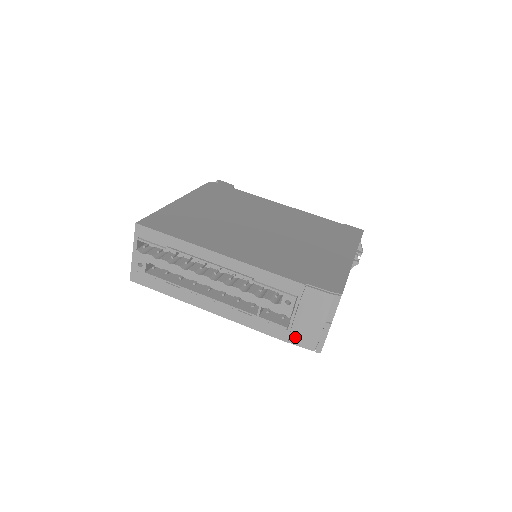
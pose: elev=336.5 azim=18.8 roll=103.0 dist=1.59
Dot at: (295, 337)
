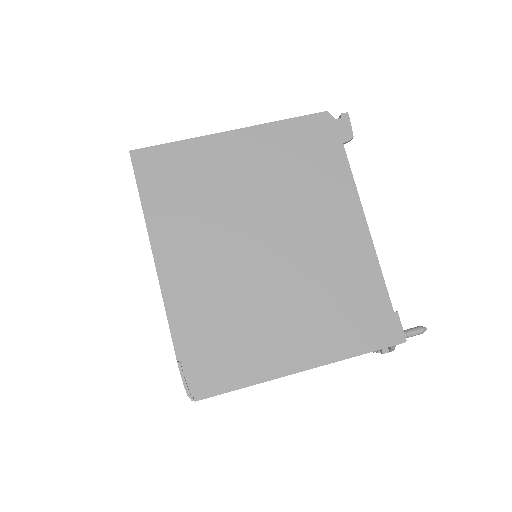
Dot at: occluded
